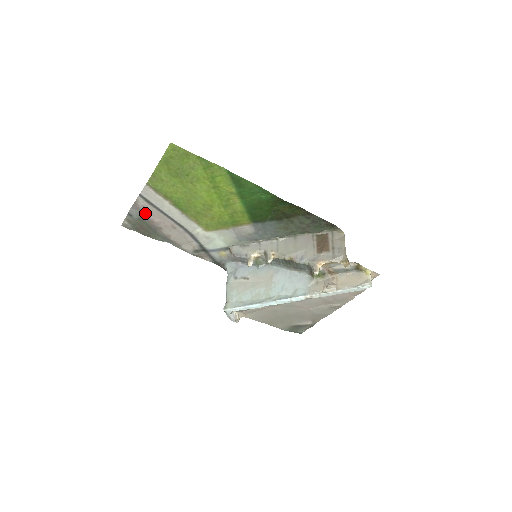
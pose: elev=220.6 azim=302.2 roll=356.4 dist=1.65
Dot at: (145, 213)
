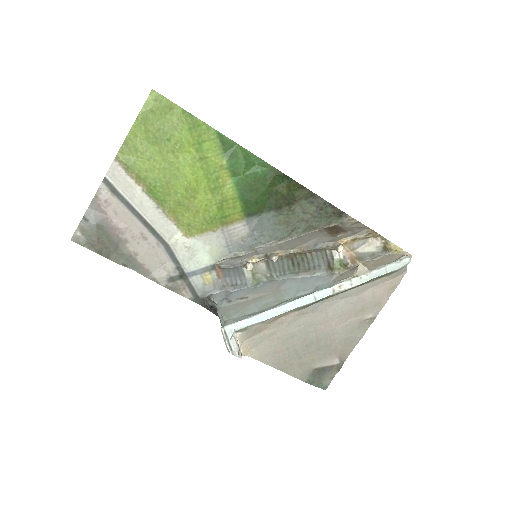
Dot at: (107, 214)
